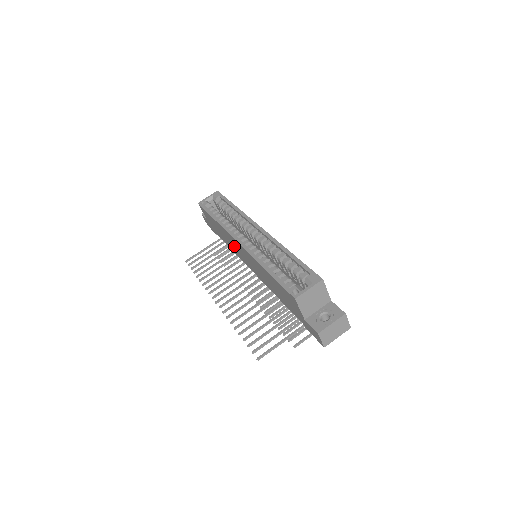
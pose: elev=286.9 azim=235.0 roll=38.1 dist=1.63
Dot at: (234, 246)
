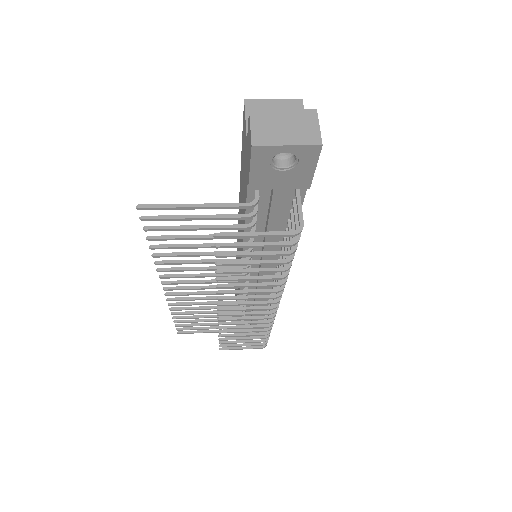
Dot at: occluded
